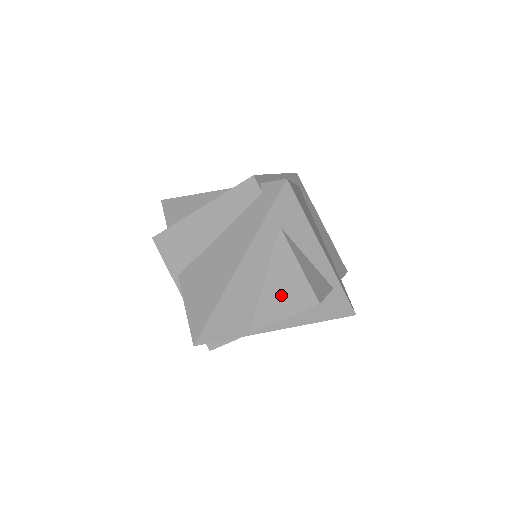
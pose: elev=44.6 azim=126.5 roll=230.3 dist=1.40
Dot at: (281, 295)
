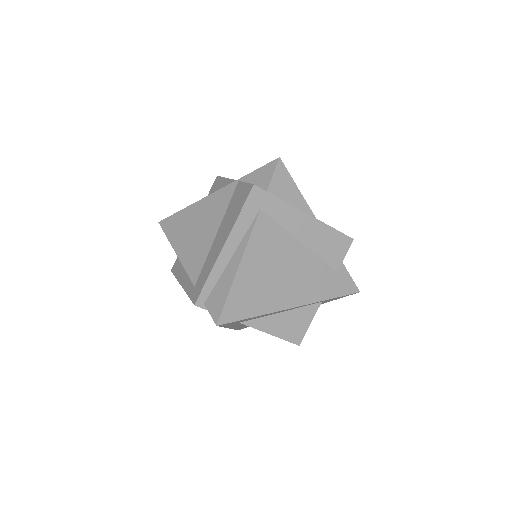
Dot at: occluded
